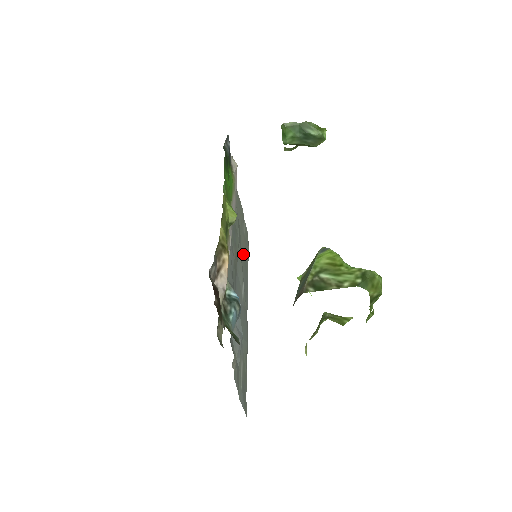
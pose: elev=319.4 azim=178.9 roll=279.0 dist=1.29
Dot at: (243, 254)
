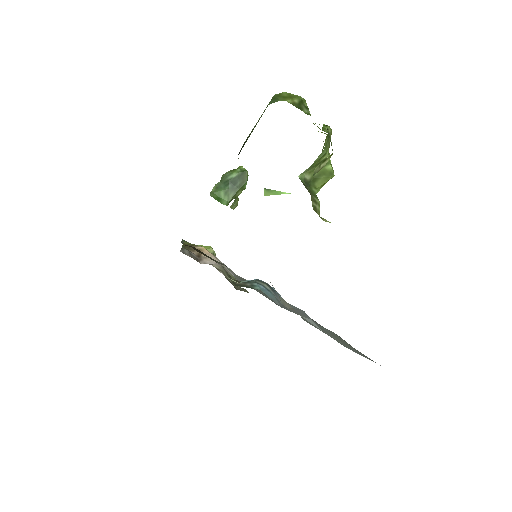
Dot at: occluded
